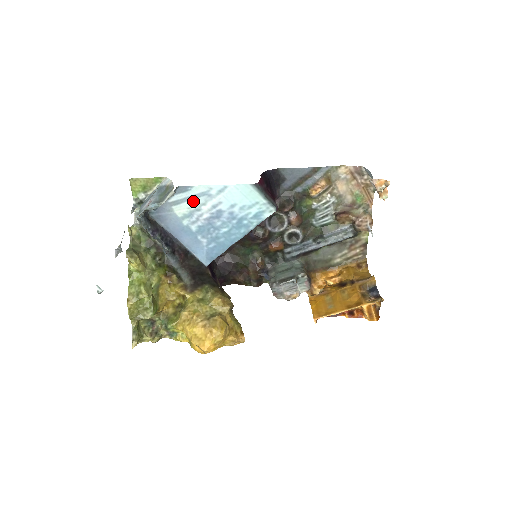
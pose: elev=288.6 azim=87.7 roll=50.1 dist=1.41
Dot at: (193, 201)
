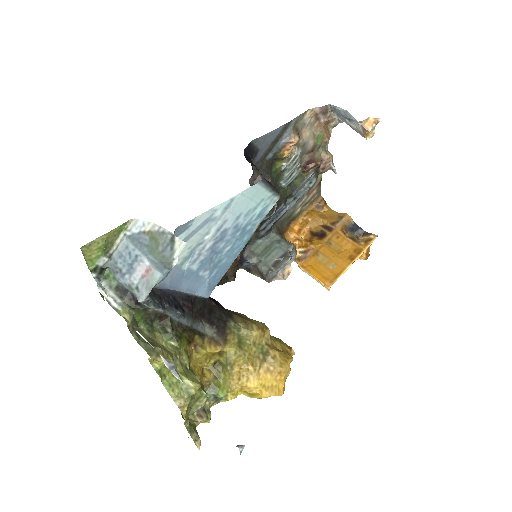
Dot at: (194, 237)
